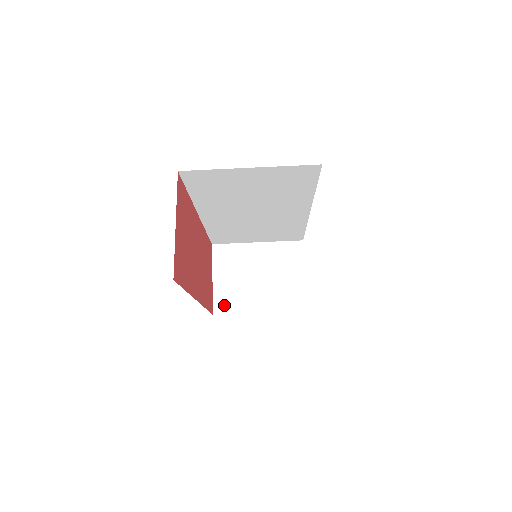
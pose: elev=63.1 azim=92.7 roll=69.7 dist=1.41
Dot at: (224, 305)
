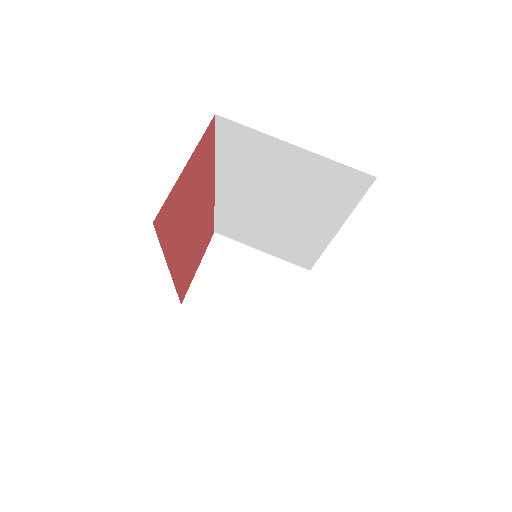
Dot at: (198, 300)
